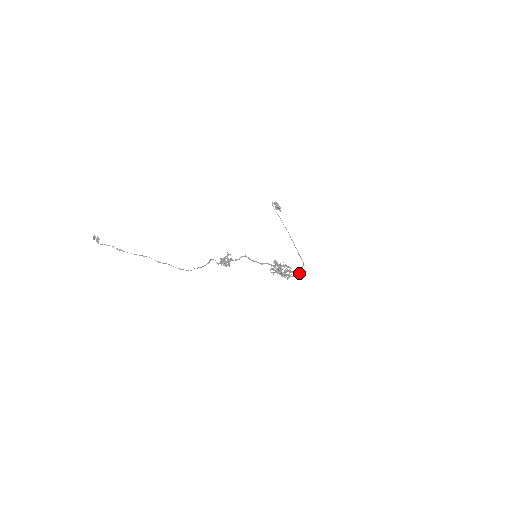
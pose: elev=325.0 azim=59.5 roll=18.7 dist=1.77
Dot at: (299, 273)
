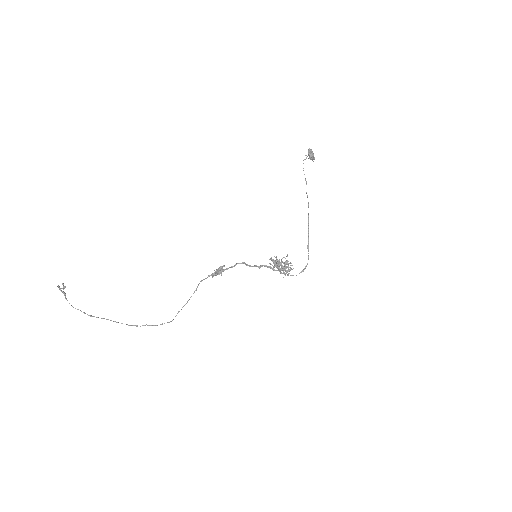
Dot at: occluded
